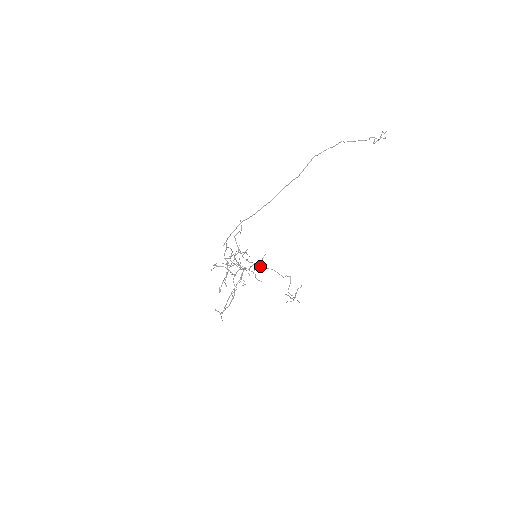
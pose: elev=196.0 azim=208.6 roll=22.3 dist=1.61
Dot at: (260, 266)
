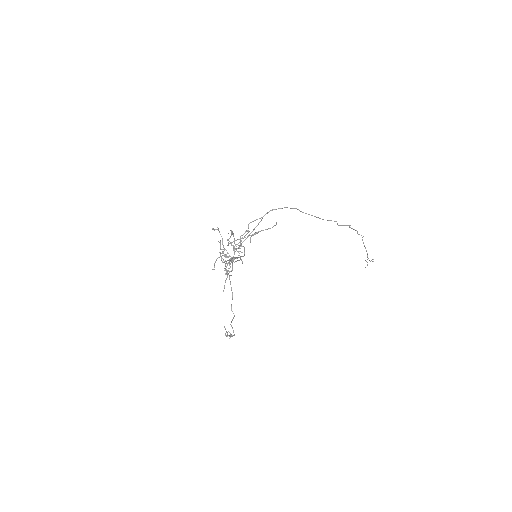
Dot at: (229, 277)
